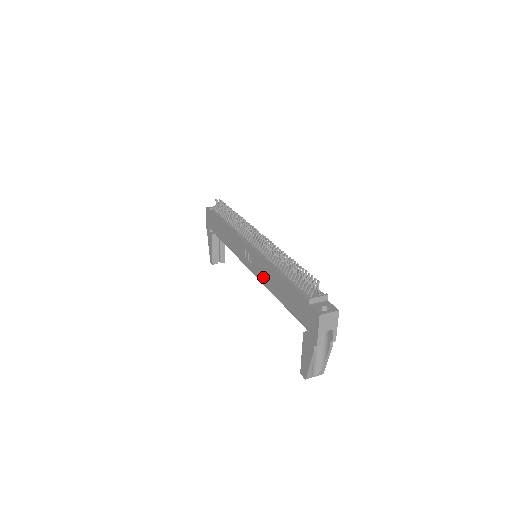
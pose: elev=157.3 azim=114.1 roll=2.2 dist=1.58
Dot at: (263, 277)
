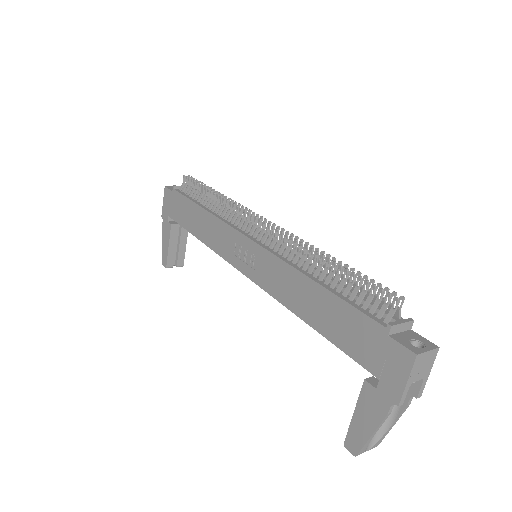
Dot at: (276, 287)
